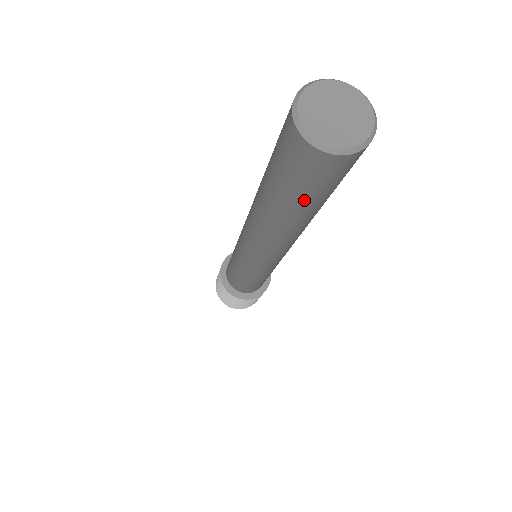
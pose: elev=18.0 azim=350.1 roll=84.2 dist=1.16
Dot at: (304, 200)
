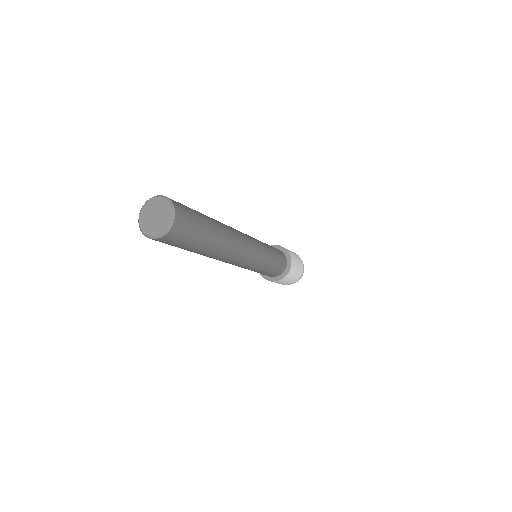
Dot at: (194, 246)
